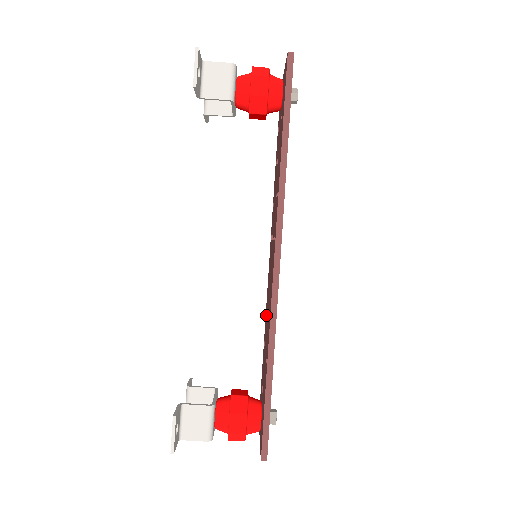
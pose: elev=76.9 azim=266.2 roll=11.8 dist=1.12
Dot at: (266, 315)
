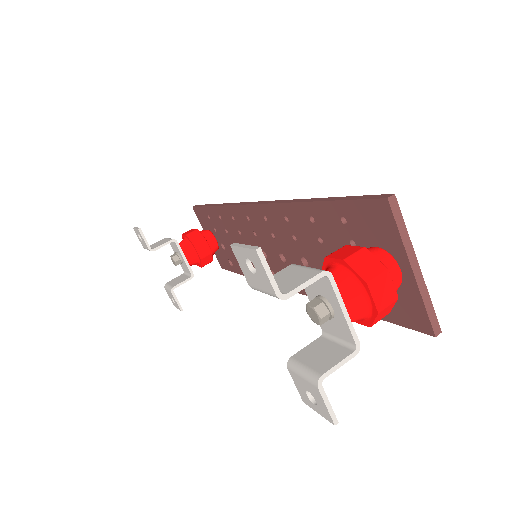
Dot at: occluded
